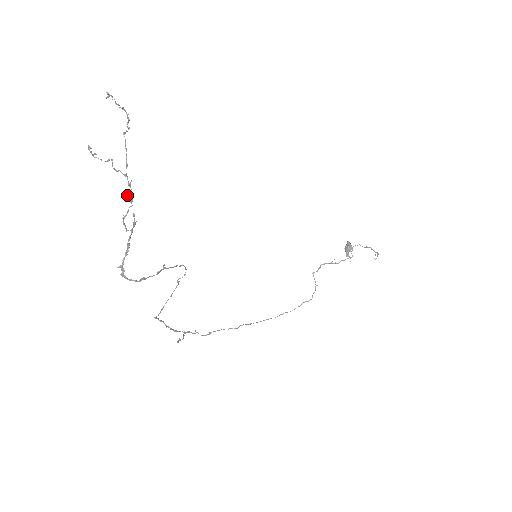
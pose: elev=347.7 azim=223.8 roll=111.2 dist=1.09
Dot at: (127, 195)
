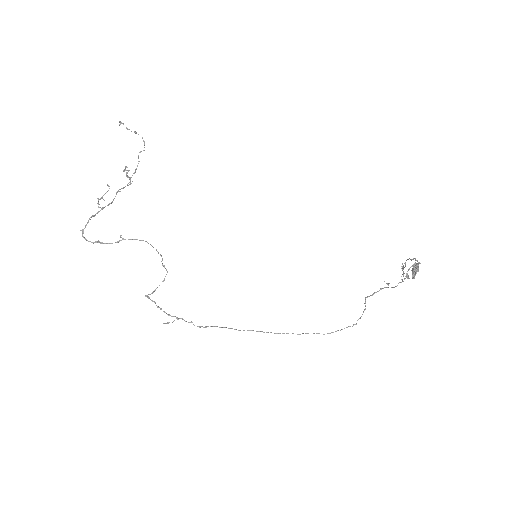
Dot at: (107, 184)
